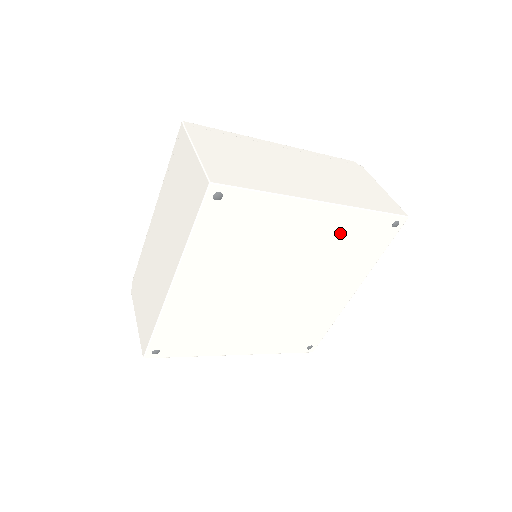
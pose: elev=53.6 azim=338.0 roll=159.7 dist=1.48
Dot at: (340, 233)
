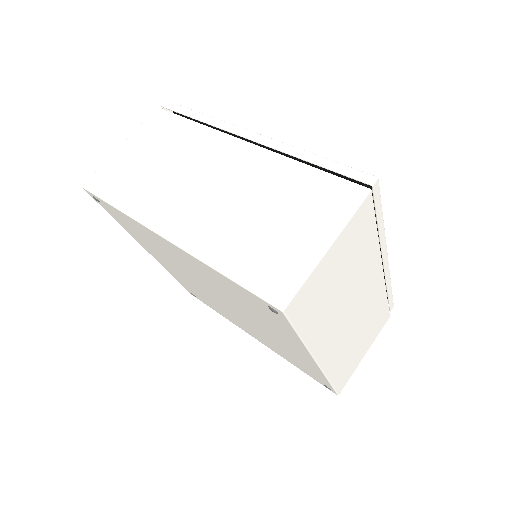
Dot at: (218, 281)
